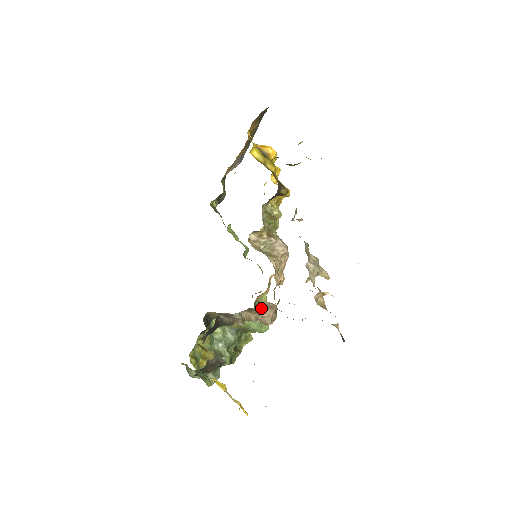
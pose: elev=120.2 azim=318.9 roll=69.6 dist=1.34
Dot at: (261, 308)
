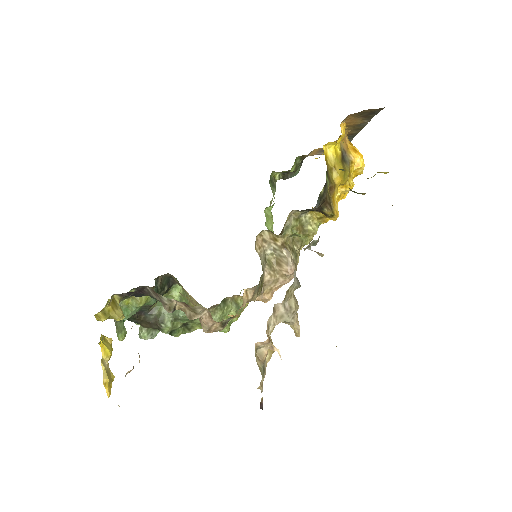
Dot at: (200, 311)
